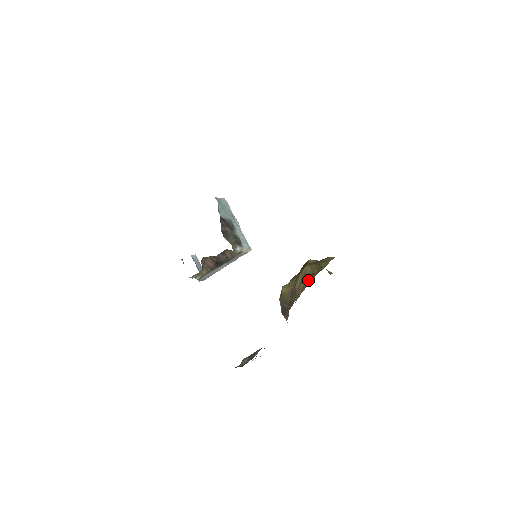
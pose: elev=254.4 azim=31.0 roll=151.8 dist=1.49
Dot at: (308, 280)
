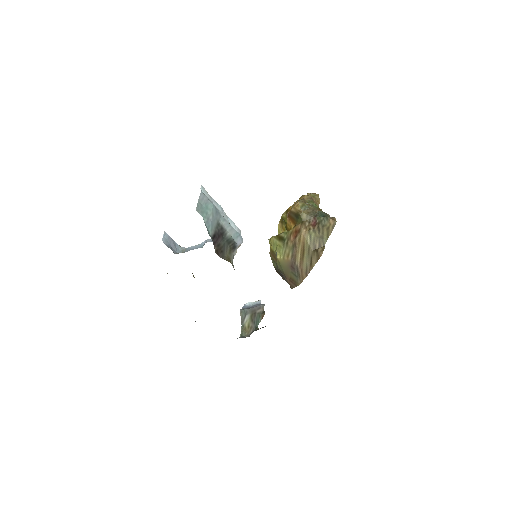
Dot at: (311, 259)
